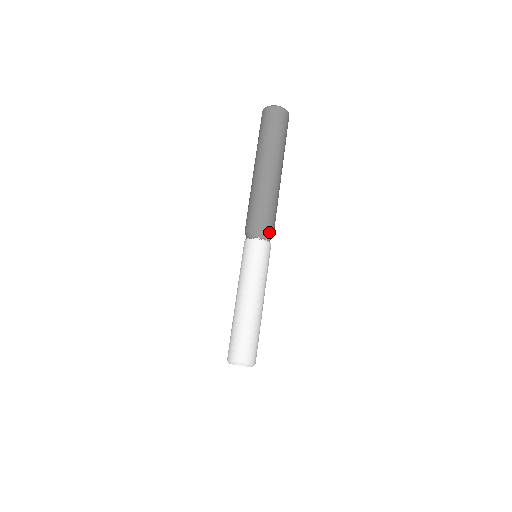
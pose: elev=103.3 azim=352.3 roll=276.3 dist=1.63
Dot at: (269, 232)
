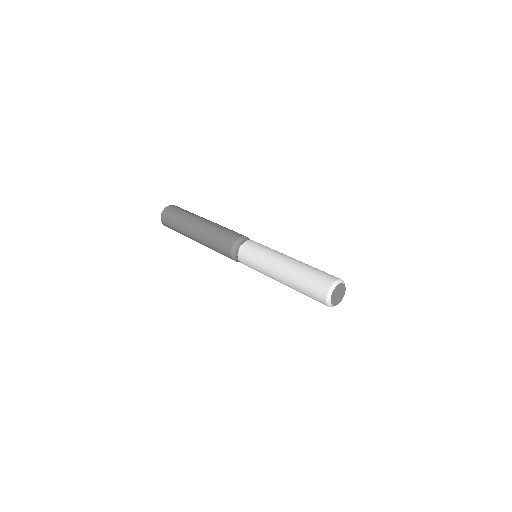
Dot at: occluded
